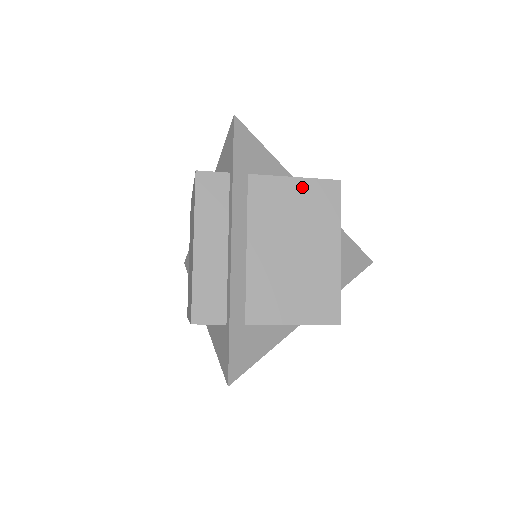
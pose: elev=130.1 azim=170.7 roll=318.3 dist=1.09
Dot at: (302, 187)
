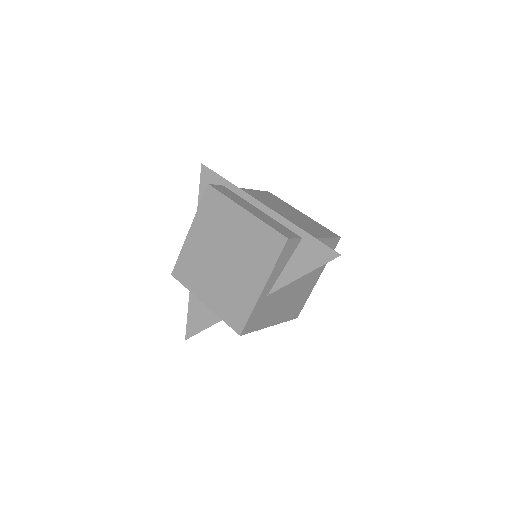
Dot at: (258, 193)
